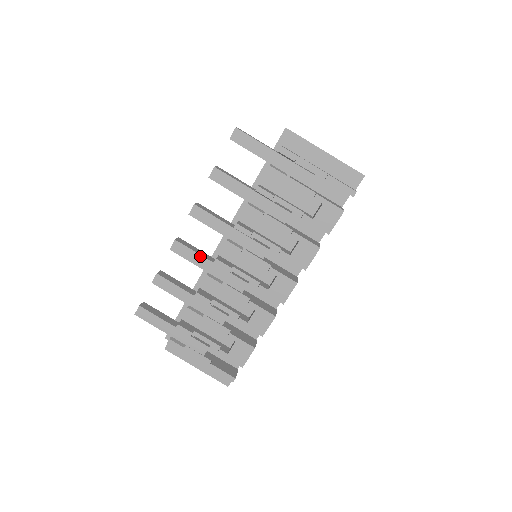
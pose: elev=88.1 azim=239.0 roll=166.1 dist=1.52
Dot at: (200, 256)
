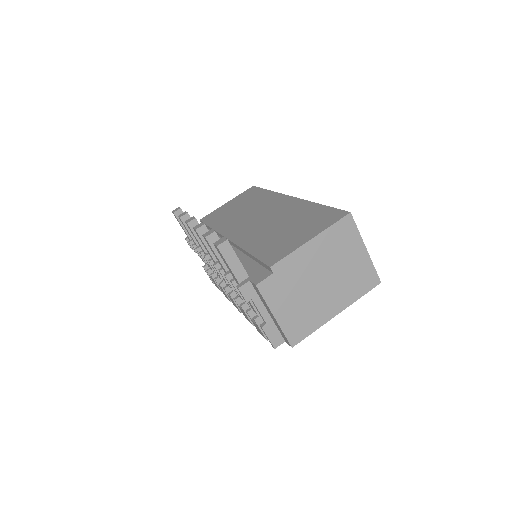
Dot at: (199, 243)
